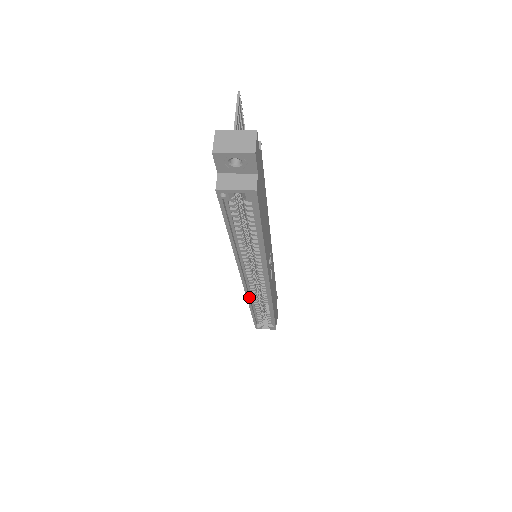
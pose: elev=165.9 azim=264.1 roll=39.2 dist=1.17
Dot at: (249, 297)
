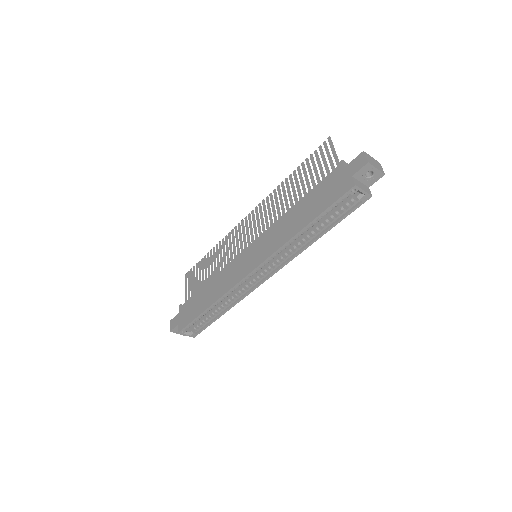
Dot at: (230, 290)
